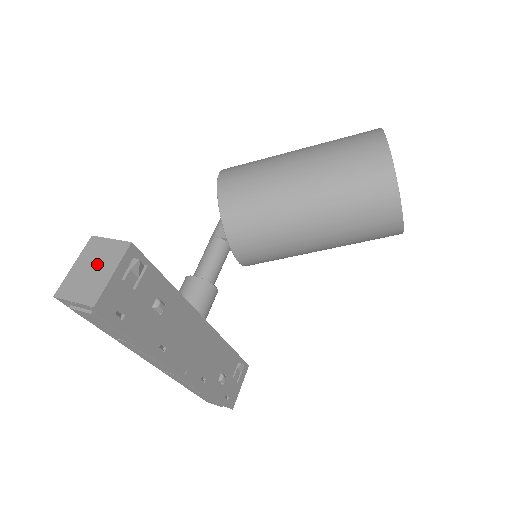
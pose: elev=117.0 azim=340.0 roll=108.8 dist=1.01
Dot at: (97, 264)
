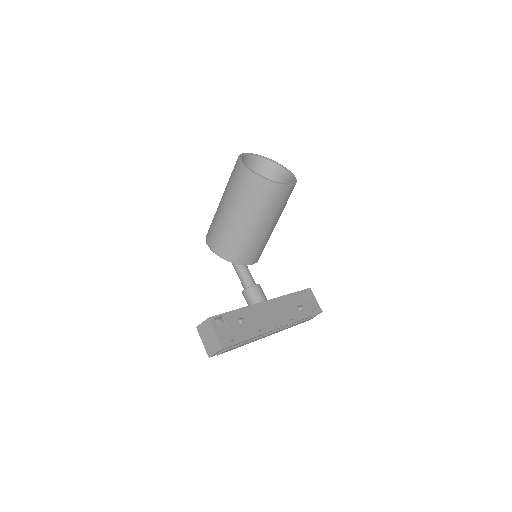
Dot at: (208, 335)
